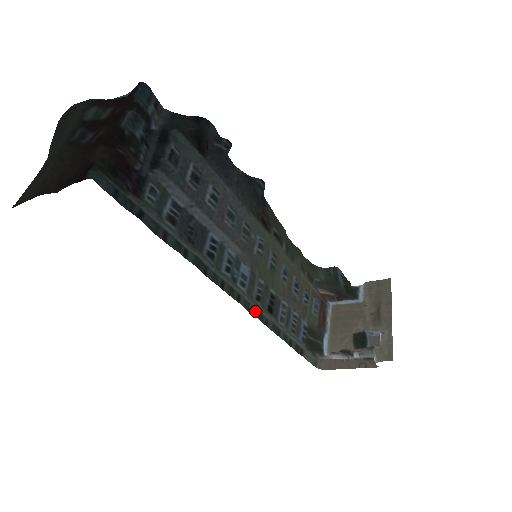
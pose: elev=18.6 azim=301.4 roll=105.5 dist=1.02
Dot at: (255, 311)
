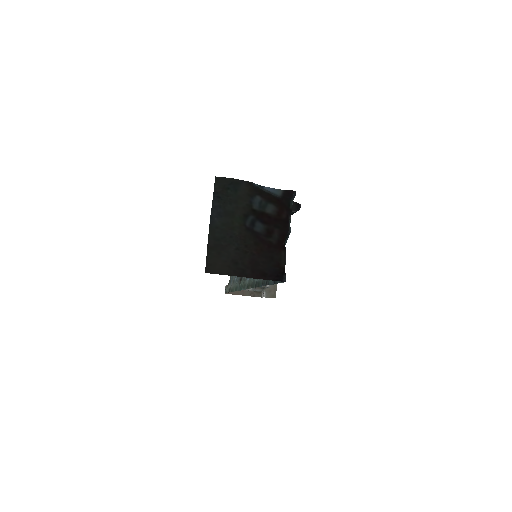
Dot at: (242, 286)
